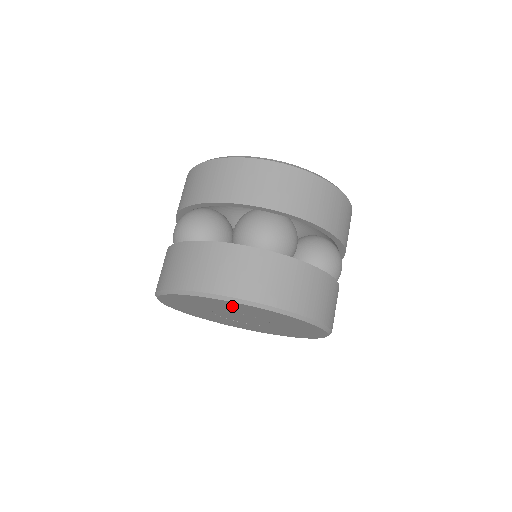
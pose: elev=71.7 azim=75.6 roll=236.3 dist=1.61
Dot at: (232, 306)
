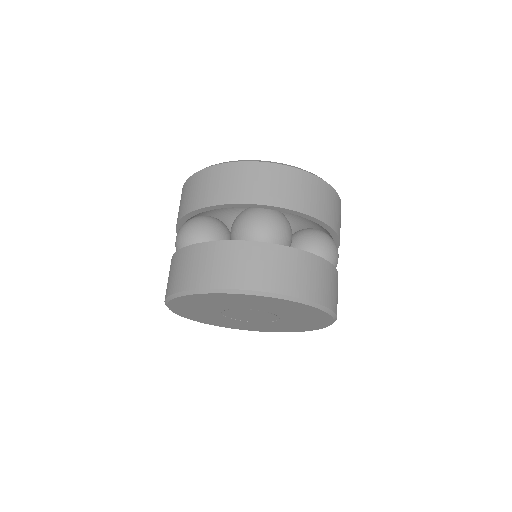
Dot at: (238, 300)
